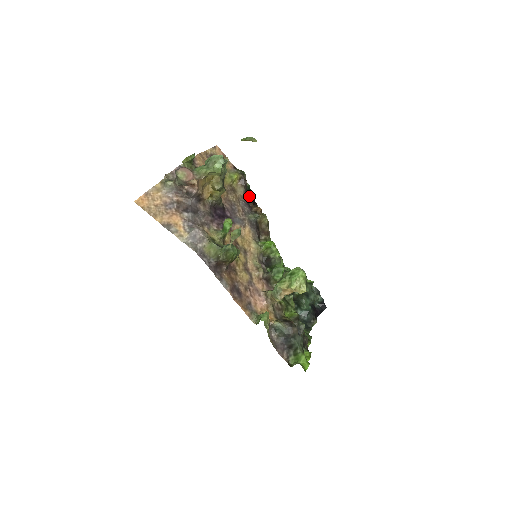
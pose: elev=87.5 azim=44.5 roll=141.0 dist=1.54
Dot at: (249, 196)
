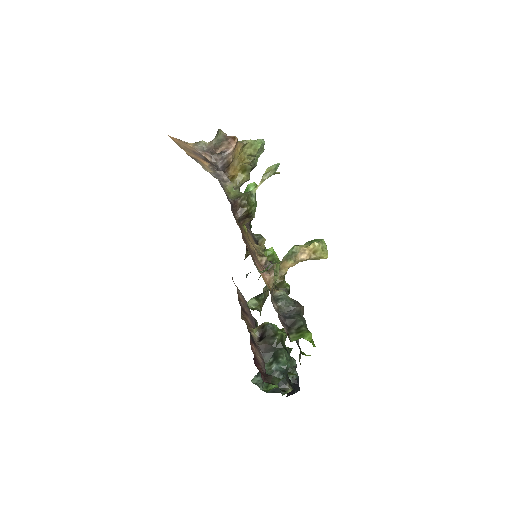
Dot at: occluded
